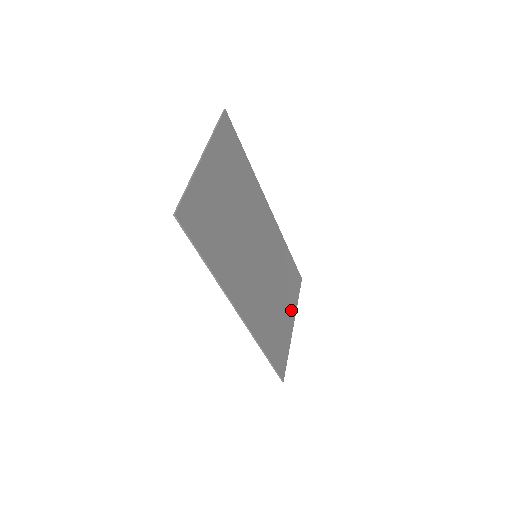
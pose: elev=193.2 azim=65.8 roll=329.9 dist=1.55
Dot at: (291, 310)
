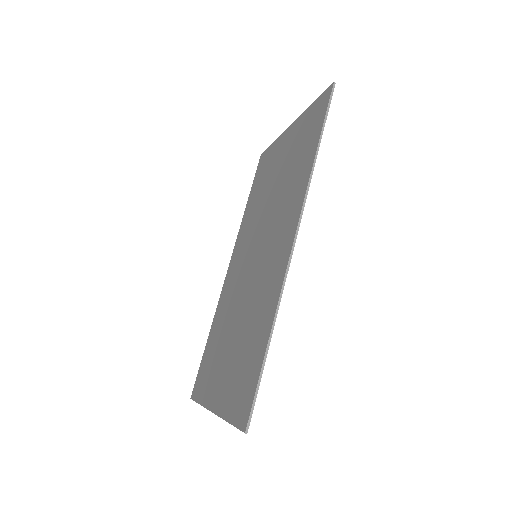
Dot at: (215, 390)
